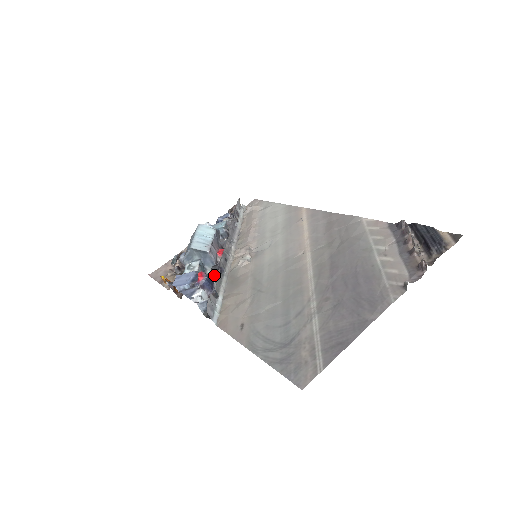
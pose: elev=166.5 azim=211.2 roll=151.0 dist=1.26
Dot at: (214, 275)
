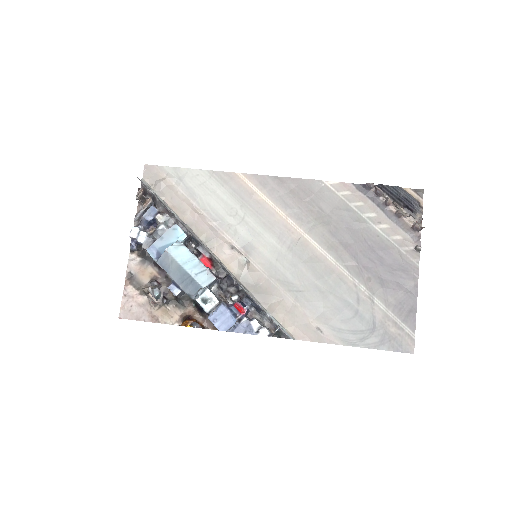
Dot at: (236, 295)
